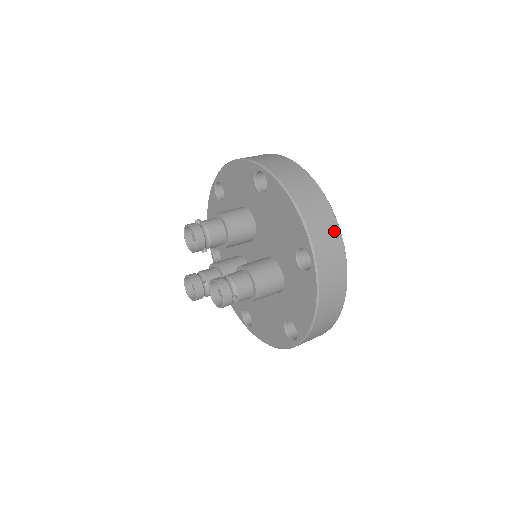
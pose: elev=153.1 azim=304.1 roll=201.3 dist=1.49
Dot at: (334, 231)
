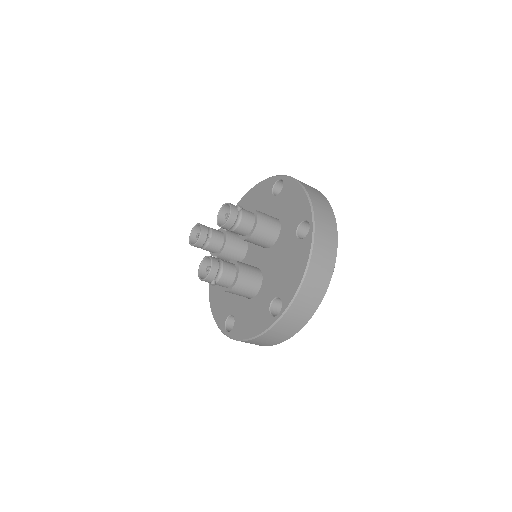
Dot at: occluded
